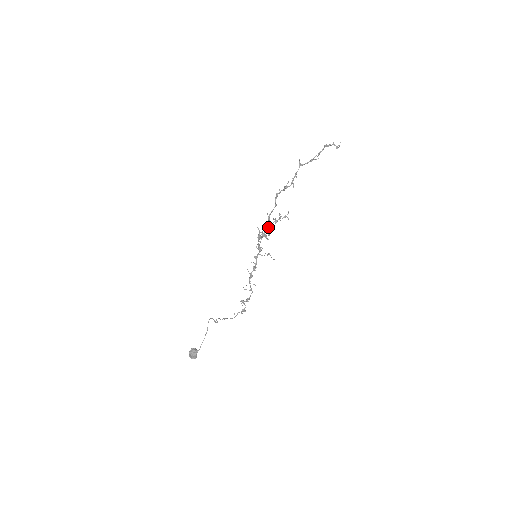
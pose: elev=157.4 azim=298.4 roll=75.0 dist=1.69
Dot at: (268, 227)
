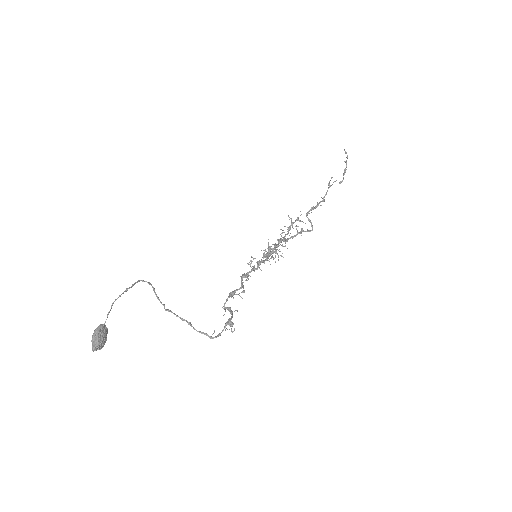
Dot at: (281, 240)
